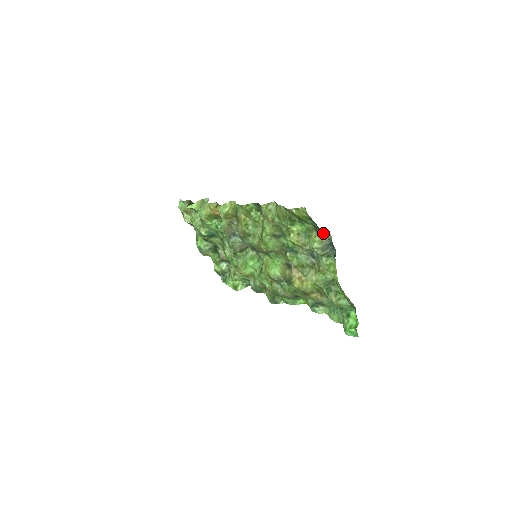
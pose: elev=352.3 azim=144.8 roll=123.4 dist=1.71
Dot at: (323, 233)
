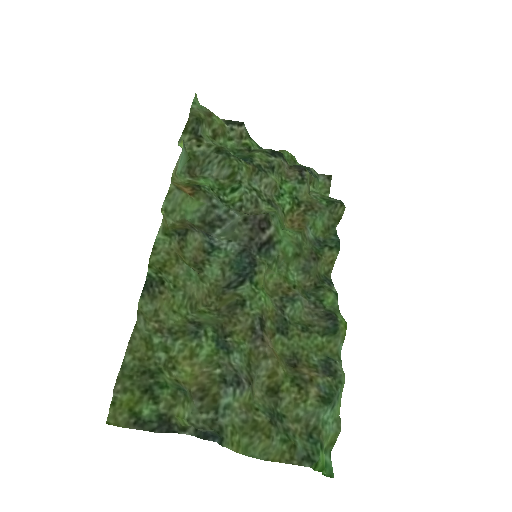
Dot at: (178, 426)
